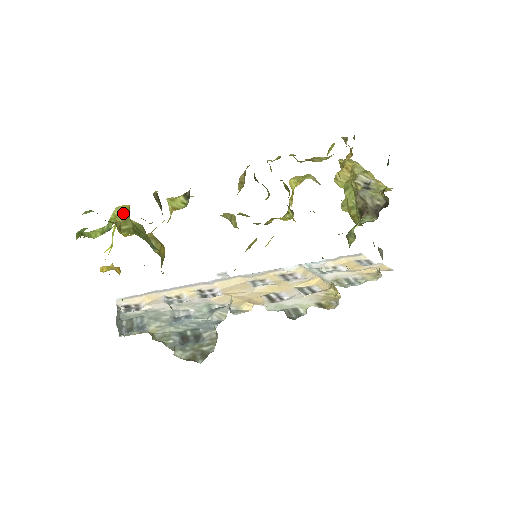
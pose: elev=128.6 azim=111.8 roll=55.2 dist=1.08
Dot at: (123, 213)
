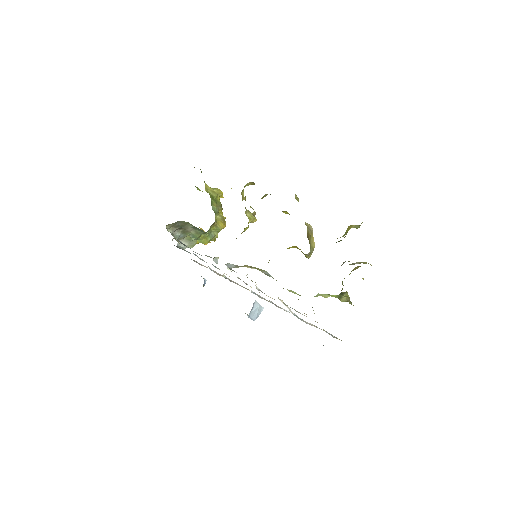
Dot at: (216, 190)
